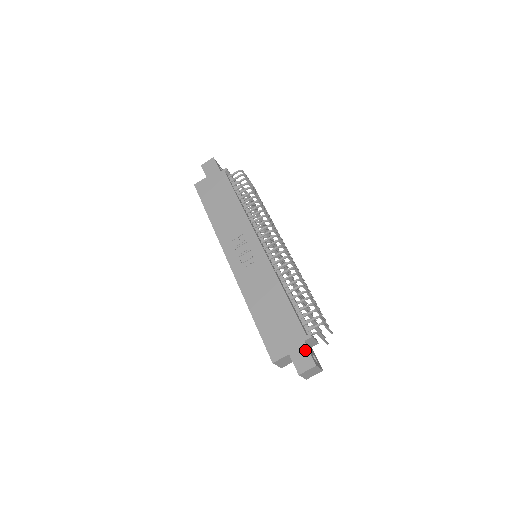
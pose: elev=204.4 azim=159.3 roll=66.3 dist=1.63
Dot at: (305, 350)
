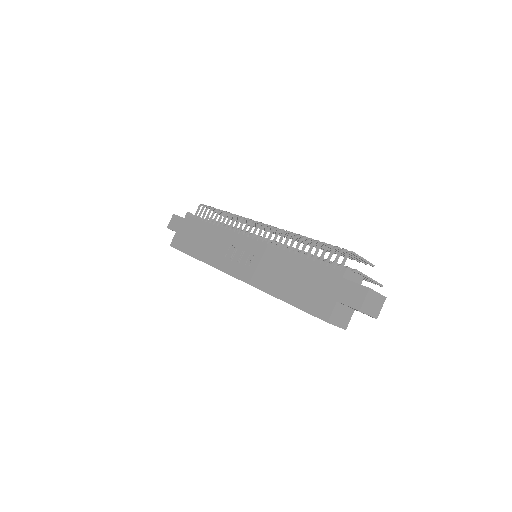
Dot at: (349, 284)
